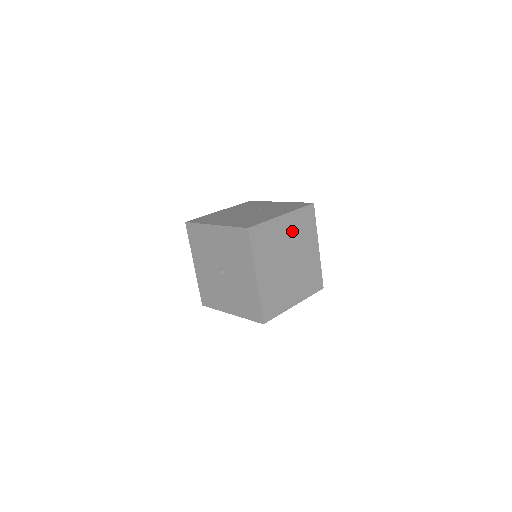
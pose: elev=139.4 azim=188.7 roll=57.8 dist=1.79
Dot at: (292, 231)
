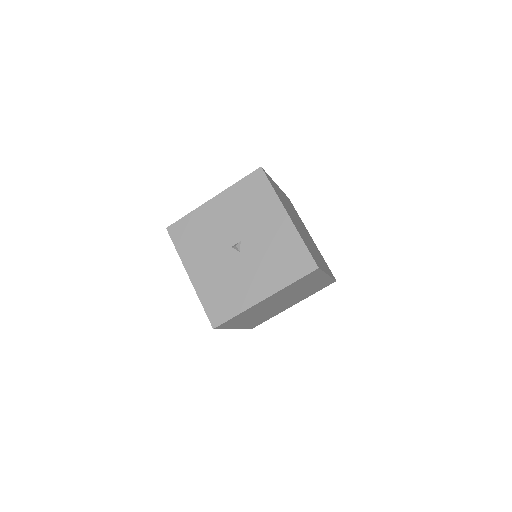
Dot at: (289, 205)
